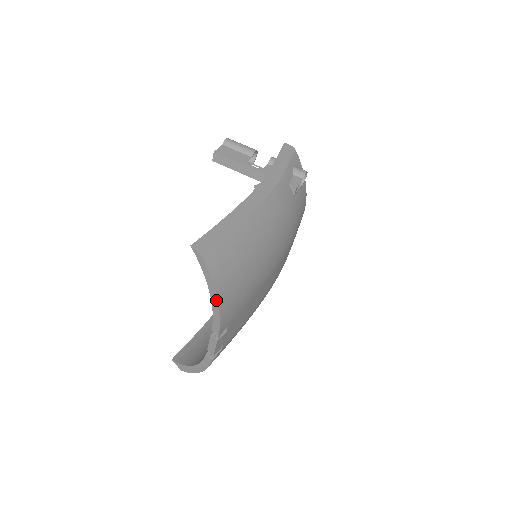
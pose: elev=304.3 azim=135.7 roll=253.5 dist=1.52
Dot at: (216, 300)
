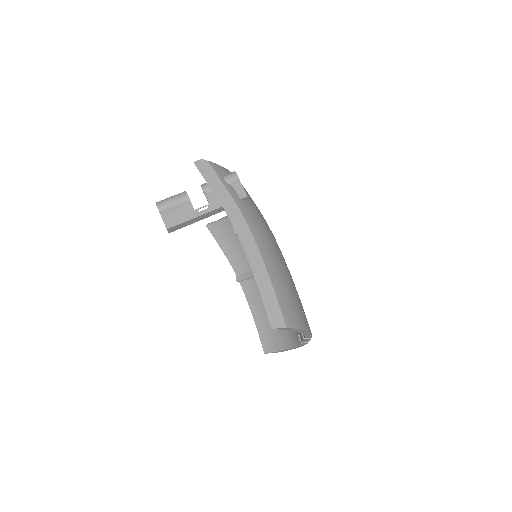
Dot at: (306, 332)
